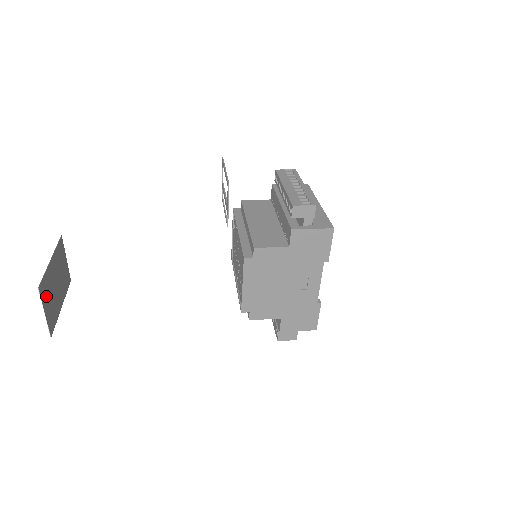
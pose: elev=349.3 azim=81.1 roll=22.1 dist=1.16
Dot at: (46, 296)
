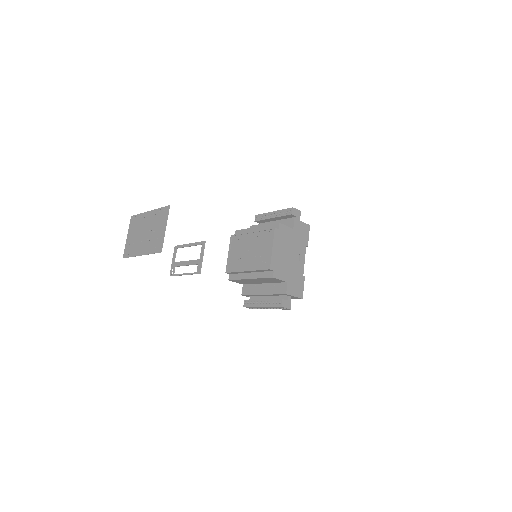
Dot at: (161, 222)
